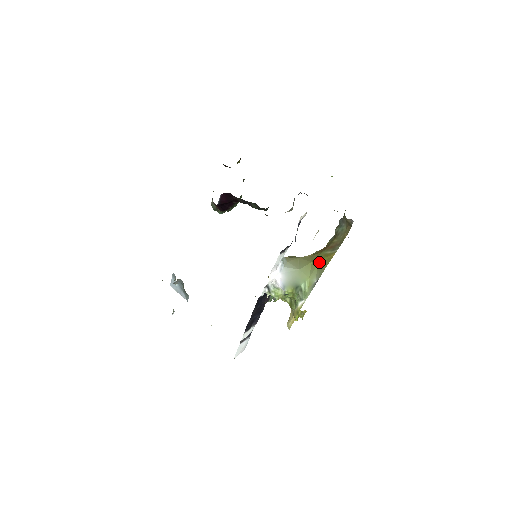
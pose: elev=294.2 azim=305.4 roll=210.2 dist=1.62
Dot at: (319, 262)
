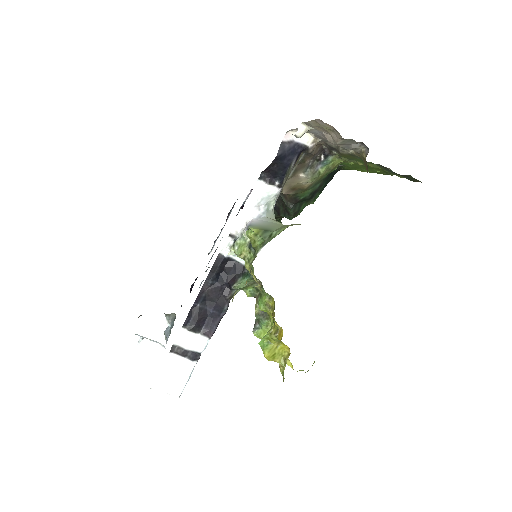
Dot at: occluded
